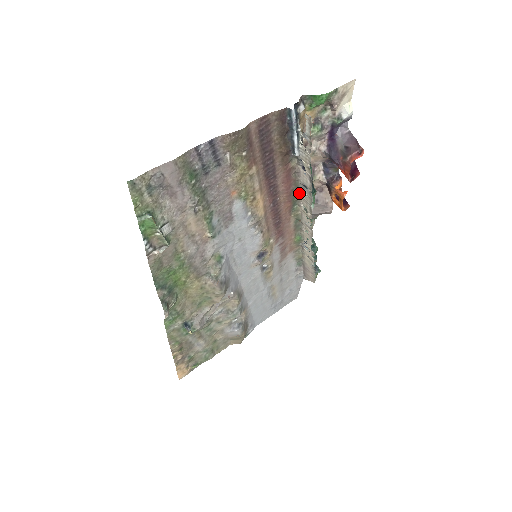
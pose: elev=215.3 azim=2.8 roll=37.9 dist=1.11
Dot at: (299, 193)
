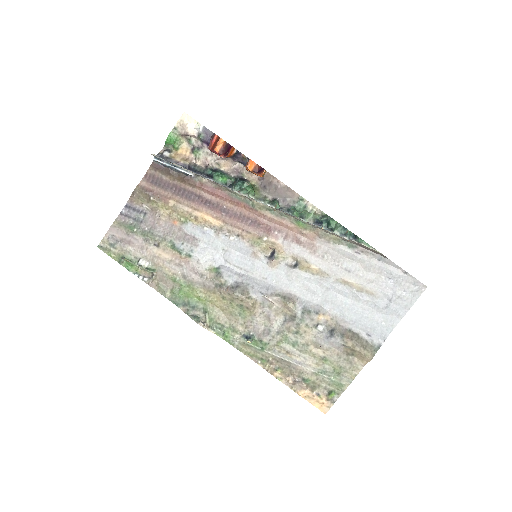
Dot at: (236, 193)
